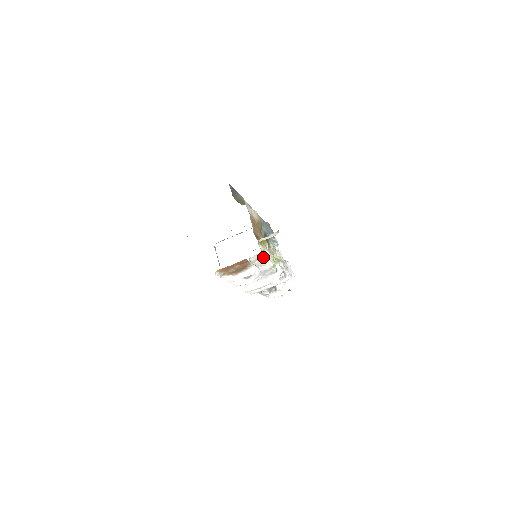
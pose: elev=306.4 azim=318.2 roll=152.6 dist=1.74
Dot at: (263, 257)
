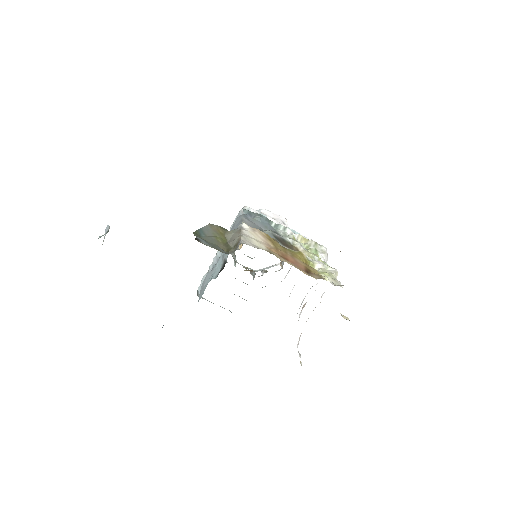
Dot at: occluded
